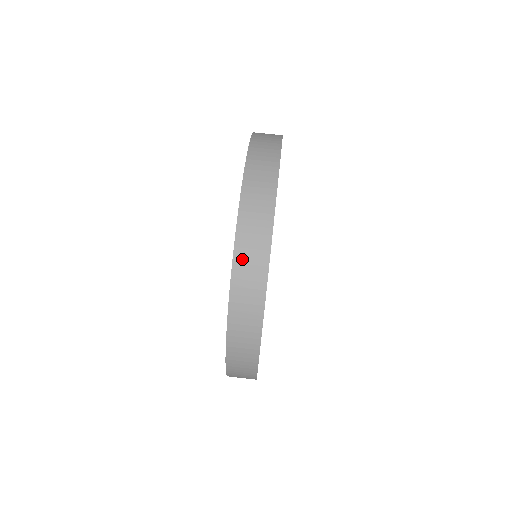
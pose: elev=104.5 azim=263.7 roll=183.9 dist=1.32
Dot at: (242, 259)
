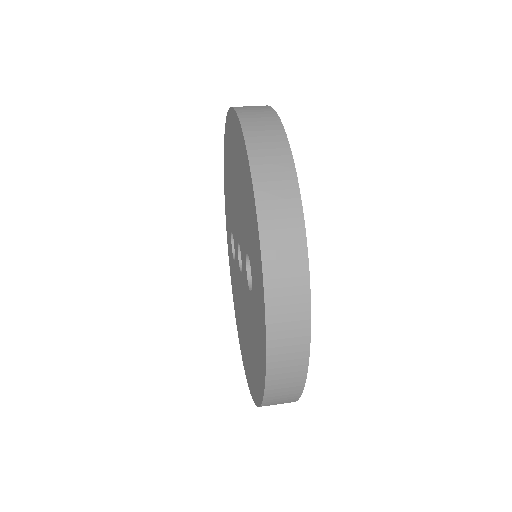
Dot at: (246, 111)
